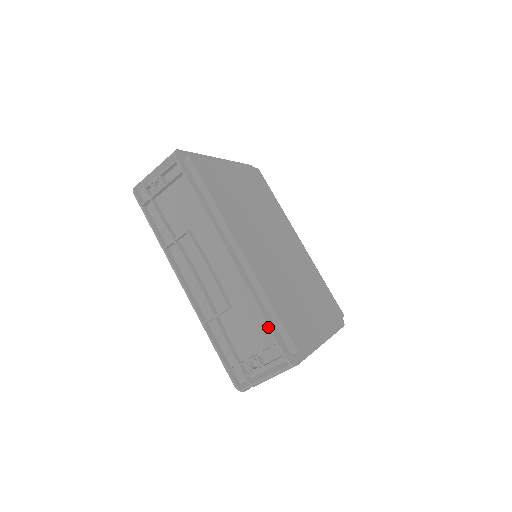
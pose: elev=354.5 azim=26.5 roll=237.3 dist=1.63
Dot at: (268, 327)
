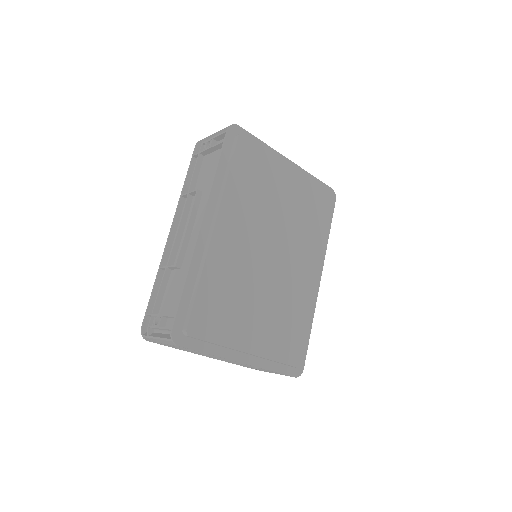
Dot at: (180, 298)
